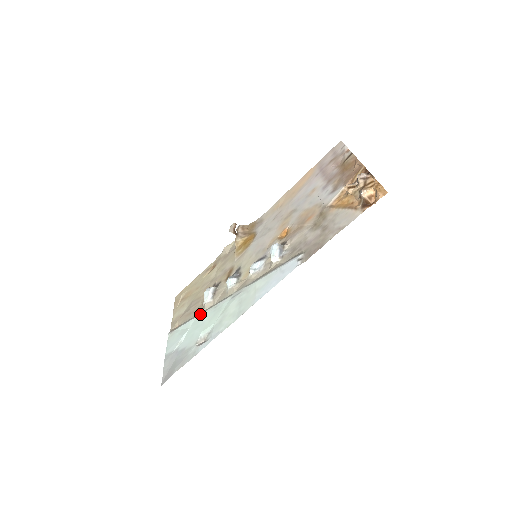
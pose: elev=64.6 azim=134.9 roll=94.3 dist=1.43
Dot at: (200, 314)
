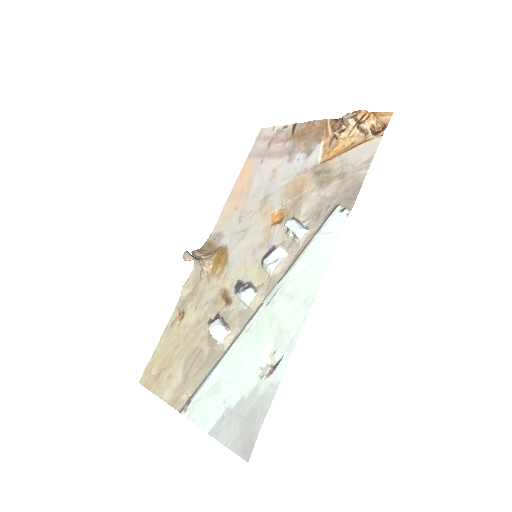
Dot at: (225, 355)
